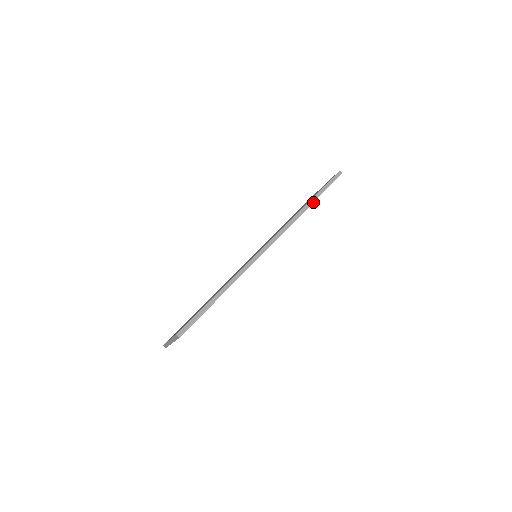
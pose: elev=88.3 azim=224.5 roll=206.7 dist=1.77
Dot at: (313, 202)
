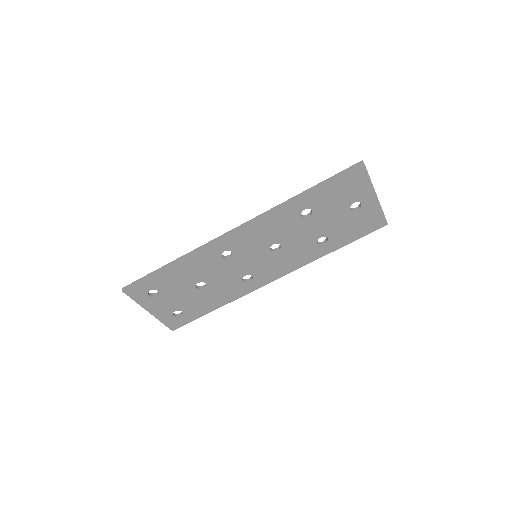
Dot at: (306, 193)
